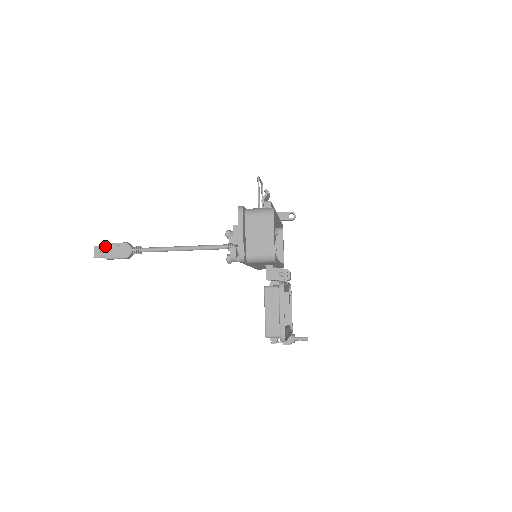
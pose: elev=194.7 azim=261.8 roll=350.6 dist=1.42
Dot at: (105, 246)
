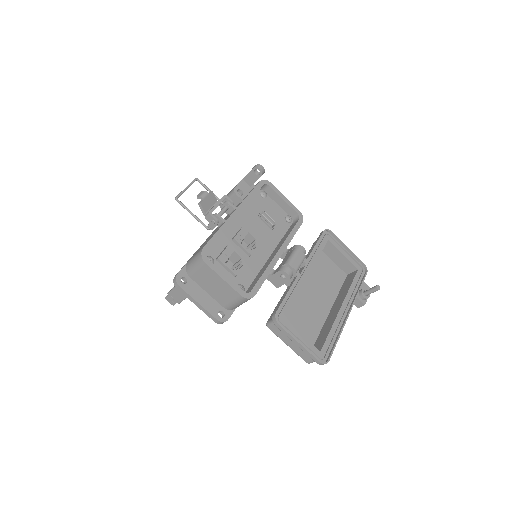
Dot at: (169, 296)
